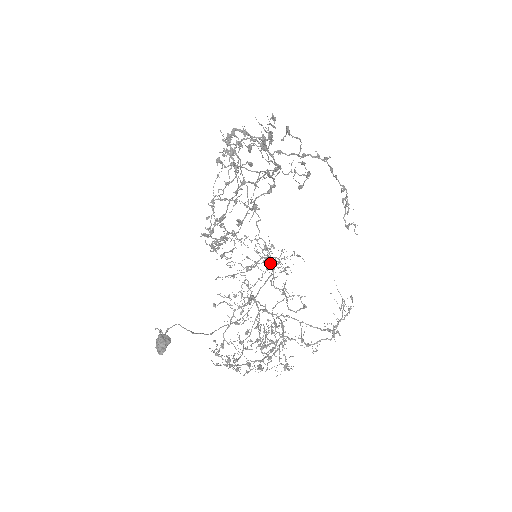
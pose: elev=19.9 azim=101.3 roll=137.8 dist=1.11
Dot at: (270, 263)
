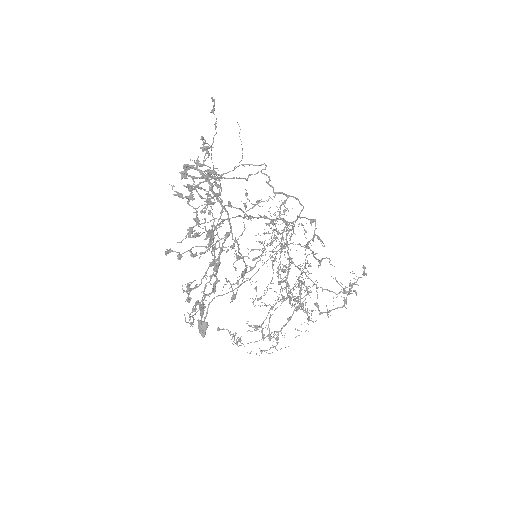
Dot at: occluded
